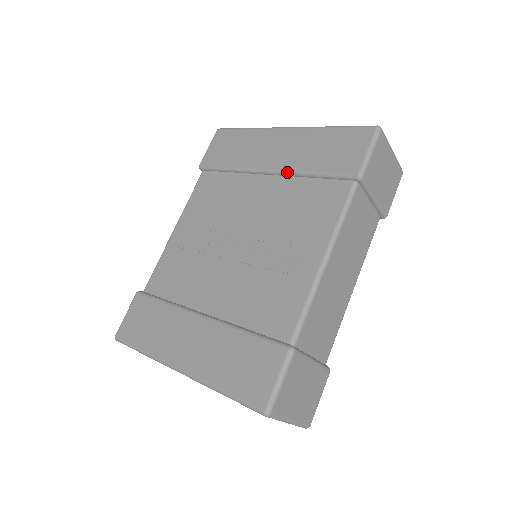
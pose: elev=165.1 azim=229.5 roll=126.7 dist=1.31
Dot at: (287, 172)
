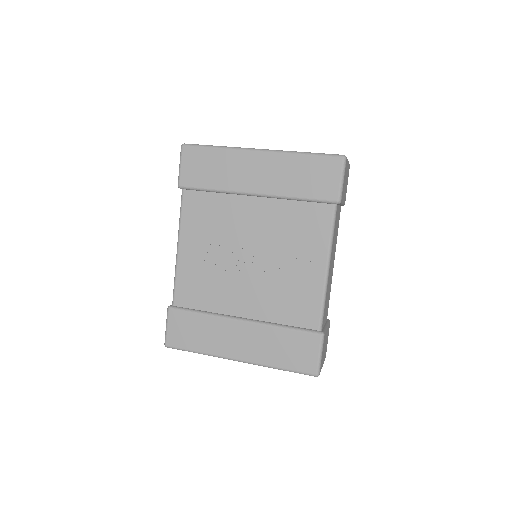
Dot at: (274, 196)
